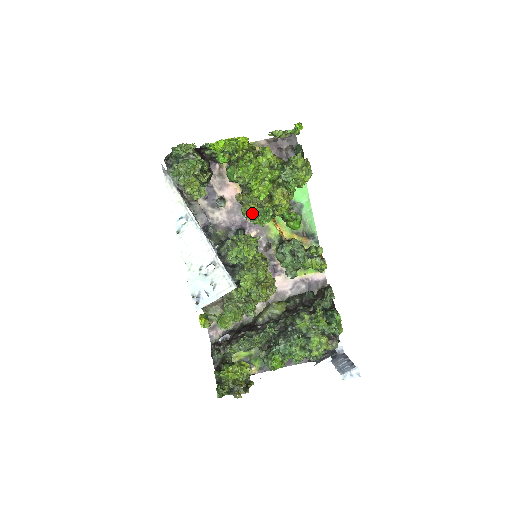
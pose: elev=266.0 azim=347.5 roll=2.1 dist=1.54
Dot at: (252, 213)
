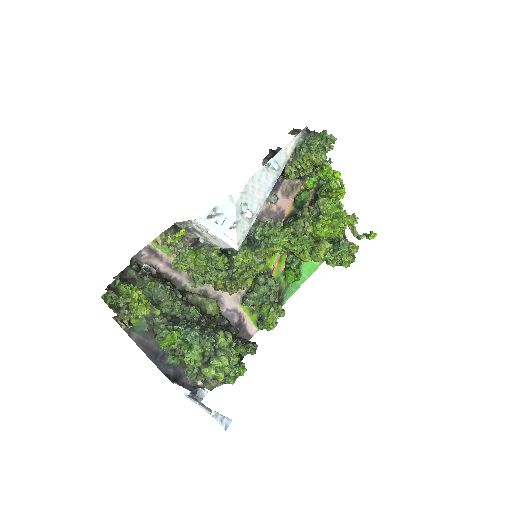
Dot at: (301, 231)
